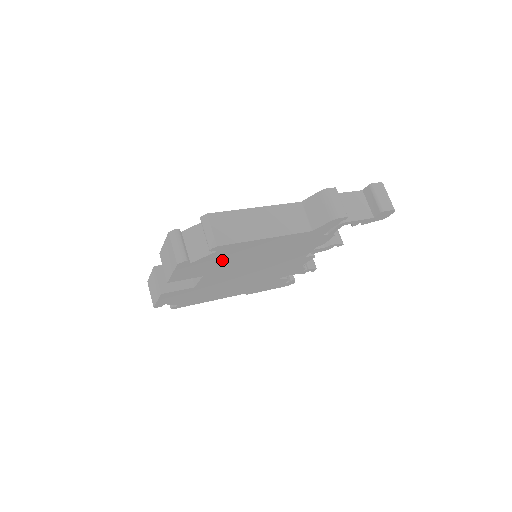
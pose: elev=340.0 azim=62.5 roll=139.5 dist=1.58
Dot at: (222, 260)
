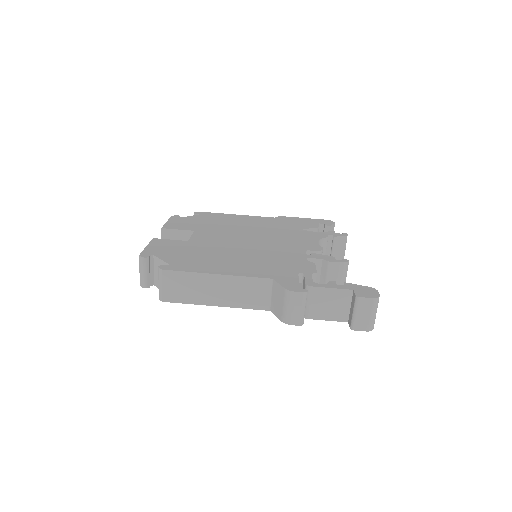
Dot at: occluded
